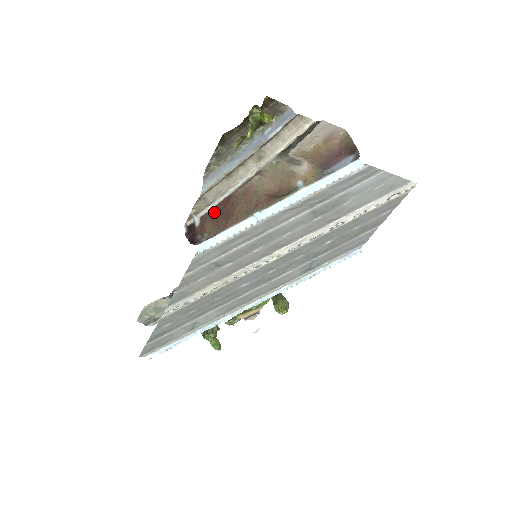
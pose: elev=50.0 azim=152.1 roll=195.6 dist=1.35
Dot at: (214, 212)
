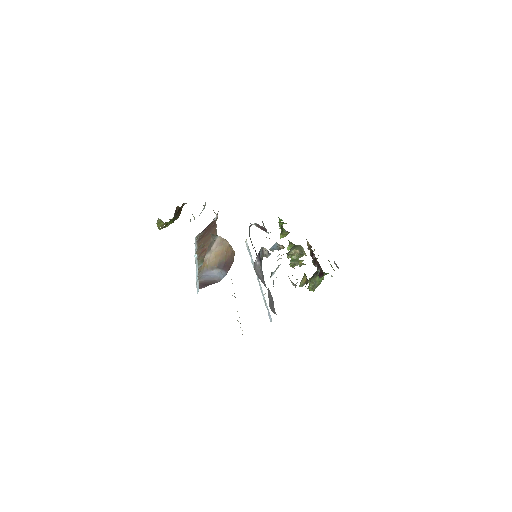
Dot at: (212, 224)
